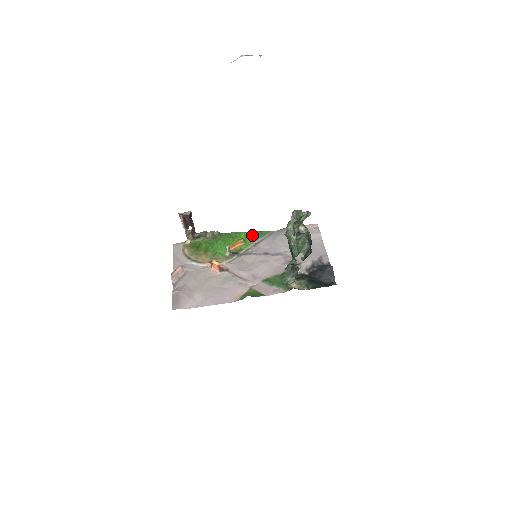
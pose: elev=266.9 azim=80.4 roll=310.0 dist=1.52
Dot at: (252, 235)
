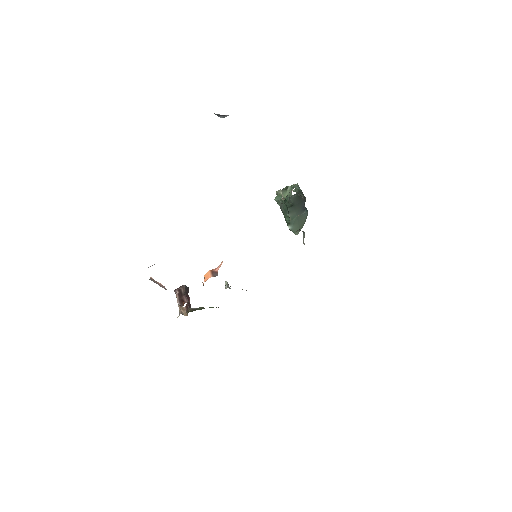
Dot at: occluded
